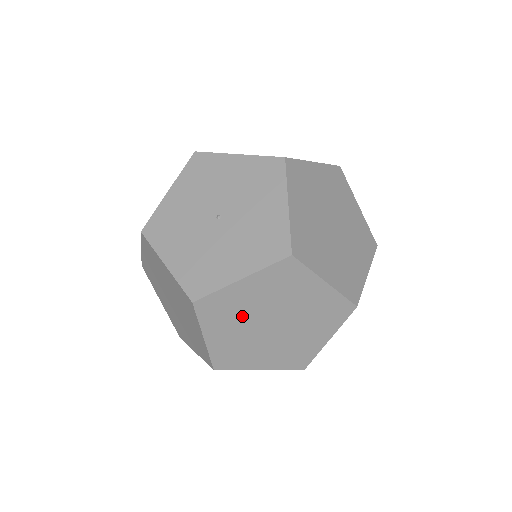
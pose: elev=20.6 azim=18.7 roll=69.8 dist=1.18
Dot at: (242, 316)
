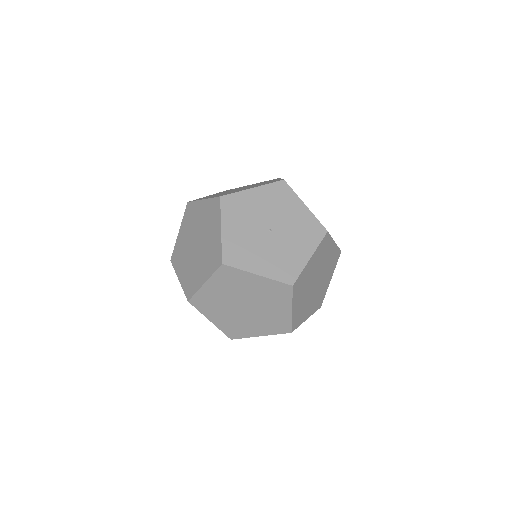
Dot at: (236, 290)
